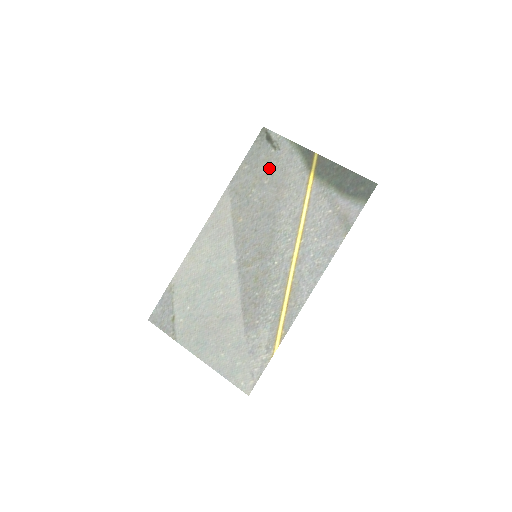
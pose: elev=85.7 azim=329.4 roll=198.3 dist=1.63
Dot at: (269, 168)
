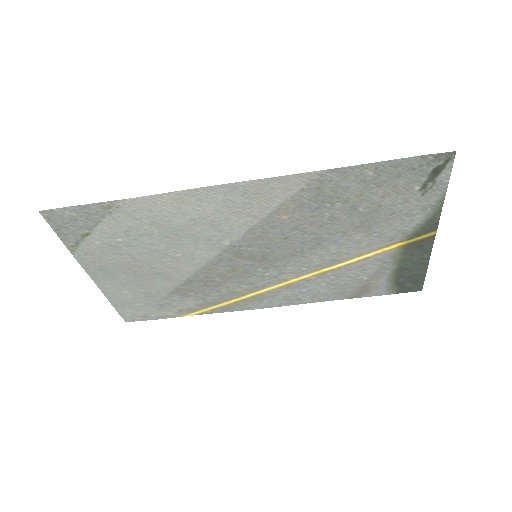
Dot at: (385, 201)
